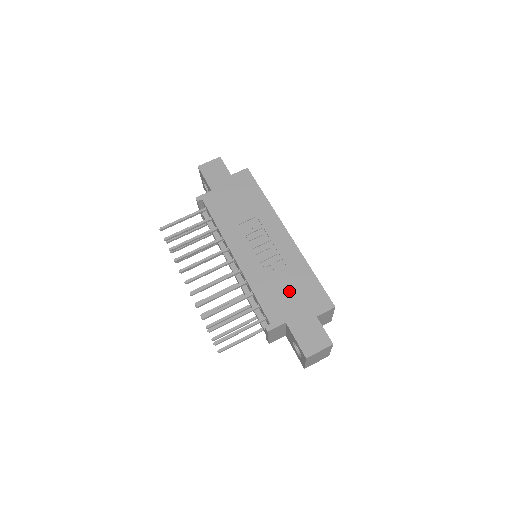
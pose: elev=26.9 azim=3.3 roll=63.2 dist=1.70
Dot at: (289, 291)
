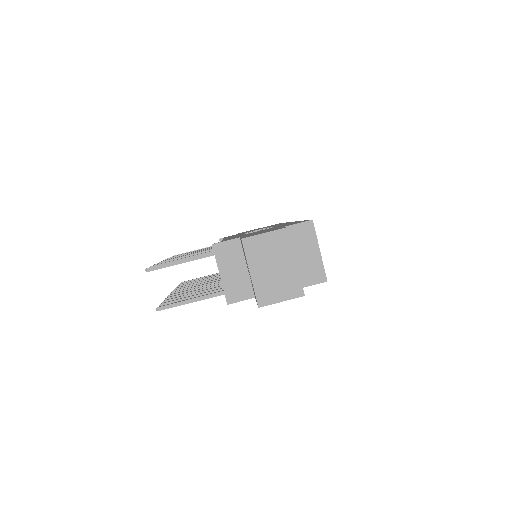
Dot at: (263, 230)
